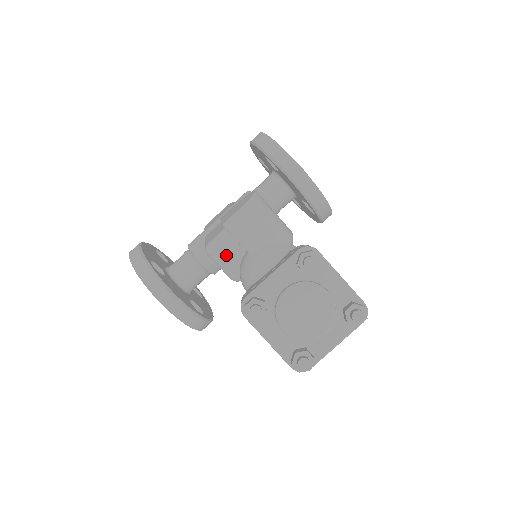
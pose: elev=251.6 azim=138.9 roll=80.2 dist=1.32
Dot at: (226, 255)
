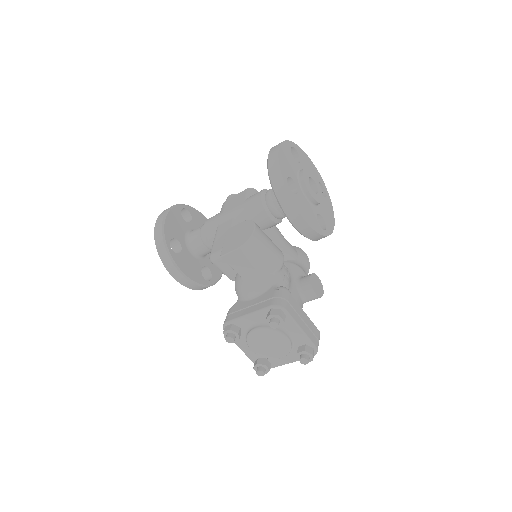
Dot at: (225, 267)
